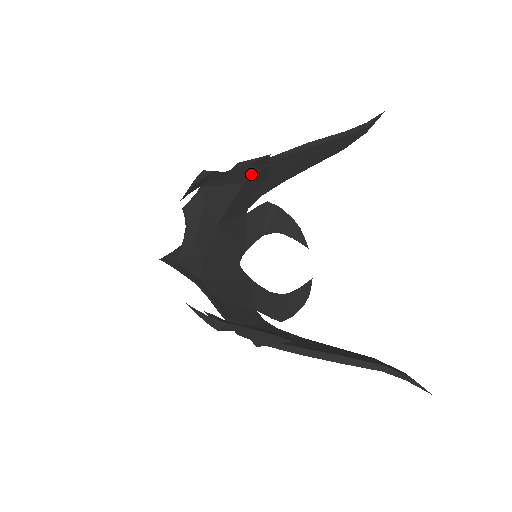
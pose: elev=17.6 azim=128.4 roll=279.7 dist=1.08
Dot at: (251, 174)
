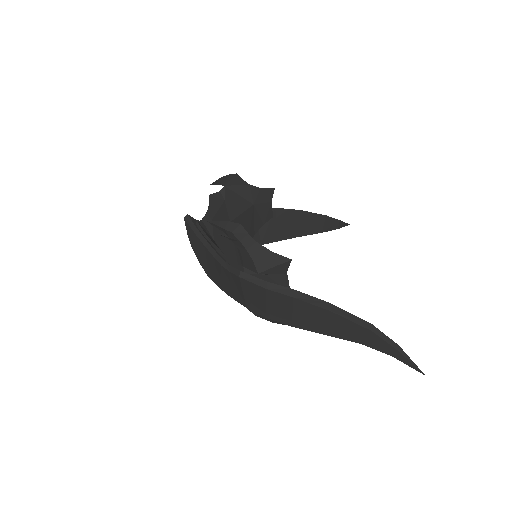
Dot at: (259, 200)
